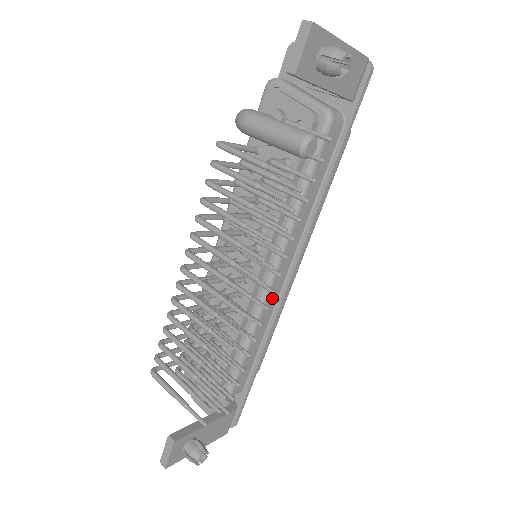
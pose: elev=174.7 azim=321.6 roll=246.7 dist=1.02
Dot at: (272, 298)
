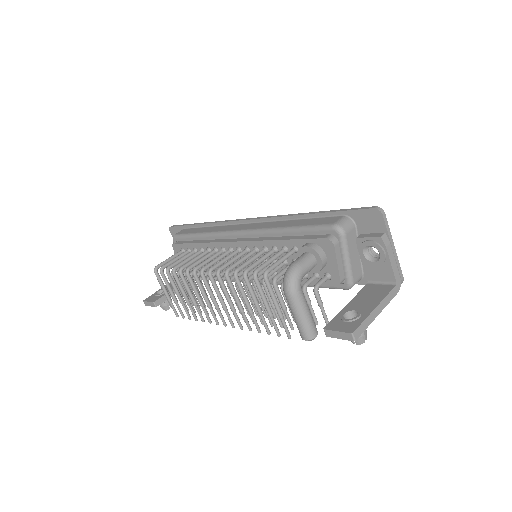
Dot at: occluded
